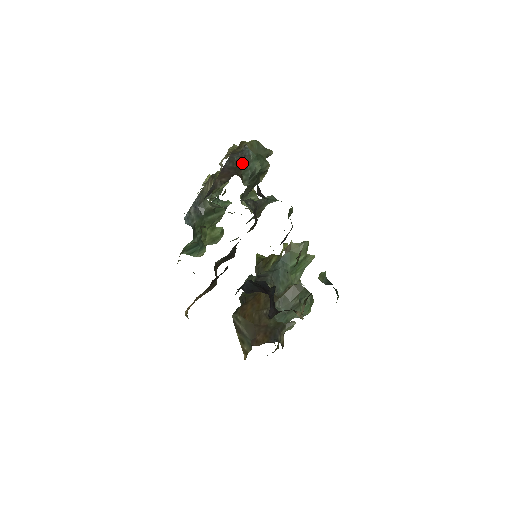
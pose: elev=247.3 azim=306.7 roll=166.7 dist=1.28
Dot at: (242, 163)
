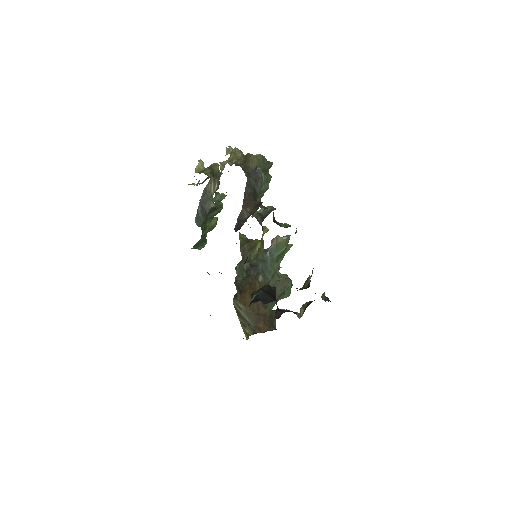
Dot at: (257, 186)
